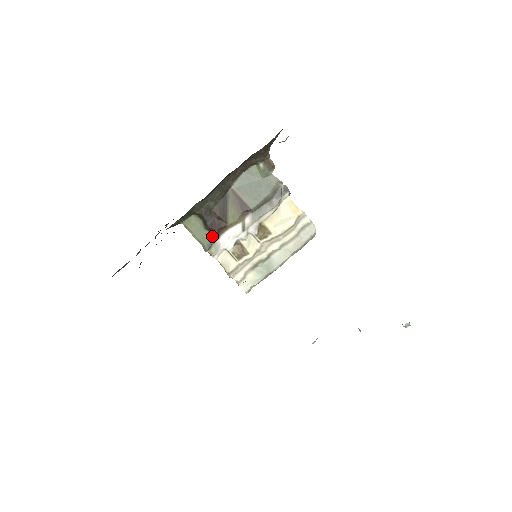
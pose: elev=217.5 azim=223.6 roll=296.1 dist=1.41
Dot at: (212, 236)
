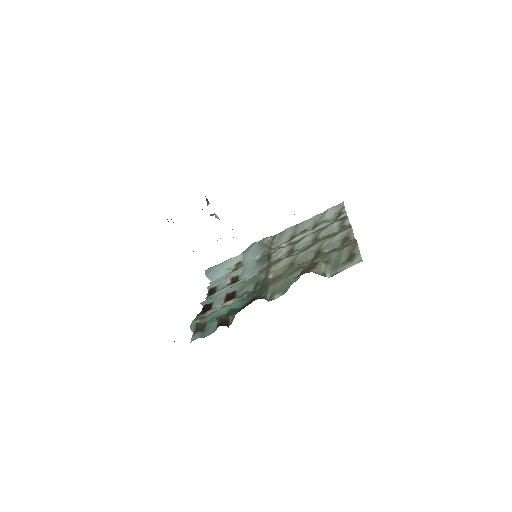
Dot at: occluded
